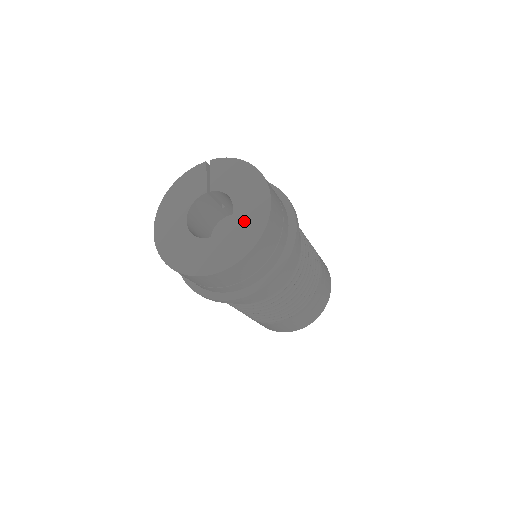
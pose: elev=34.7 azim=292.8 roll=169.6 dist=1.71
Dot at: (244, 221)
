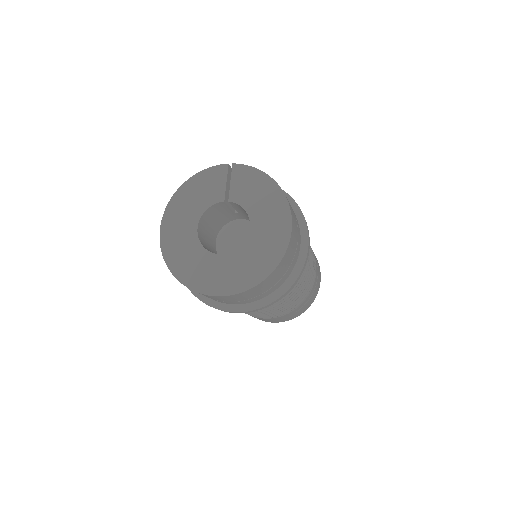
Dot at: (259, 247)
